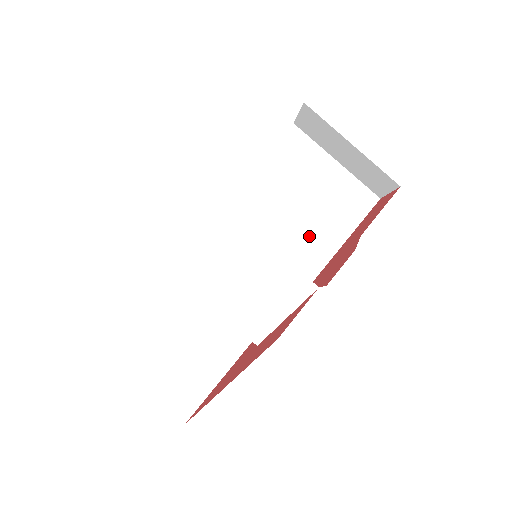
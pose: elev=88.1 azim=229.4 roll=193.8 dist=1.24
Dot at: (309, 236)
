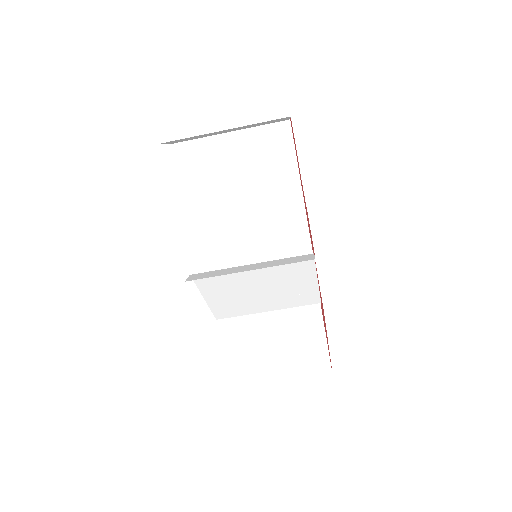
Dot at: (273, 207)
